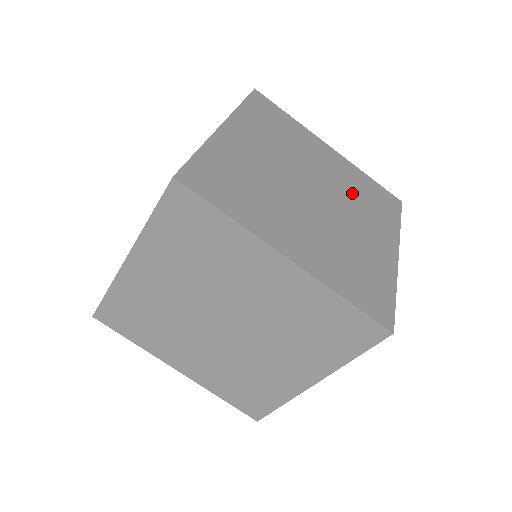
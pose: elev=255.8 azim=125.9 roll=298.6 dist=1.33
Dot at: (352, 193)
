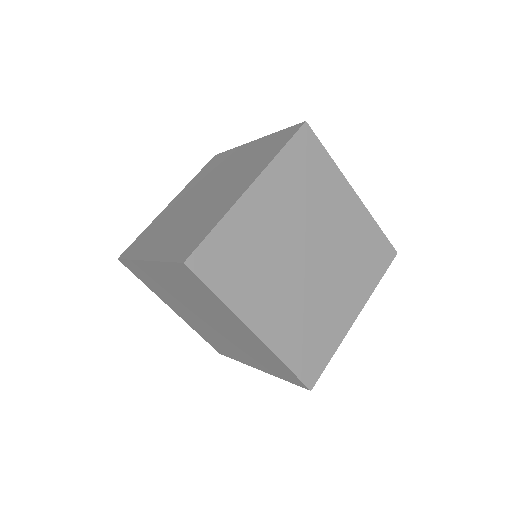
Dot at: (348, 251)
